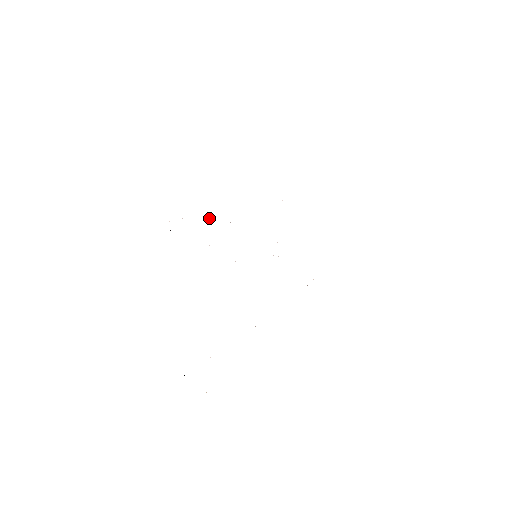
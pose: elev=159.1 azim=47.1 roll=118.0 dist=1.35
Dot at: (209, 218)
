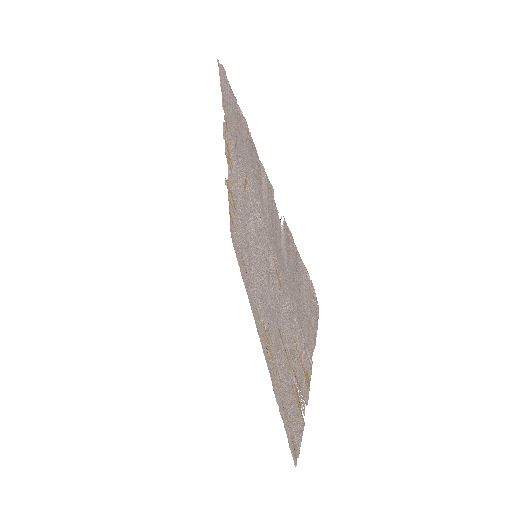
Dot at: (265, 206)
